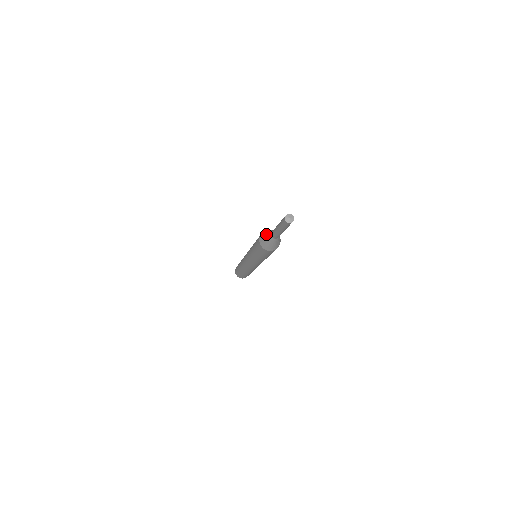
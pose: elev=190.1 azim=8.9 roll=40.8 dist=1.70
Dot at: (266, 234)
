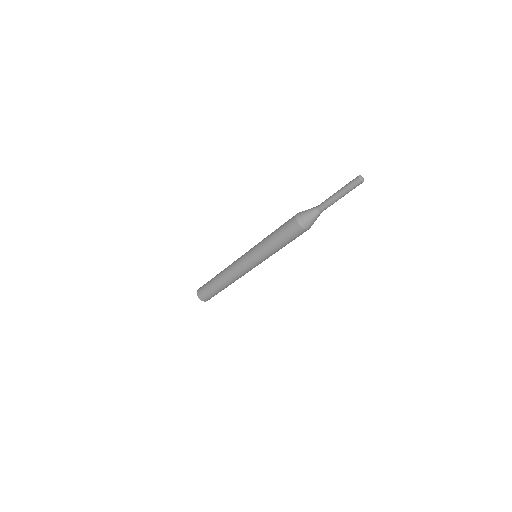
Dot at: (308, 209)
